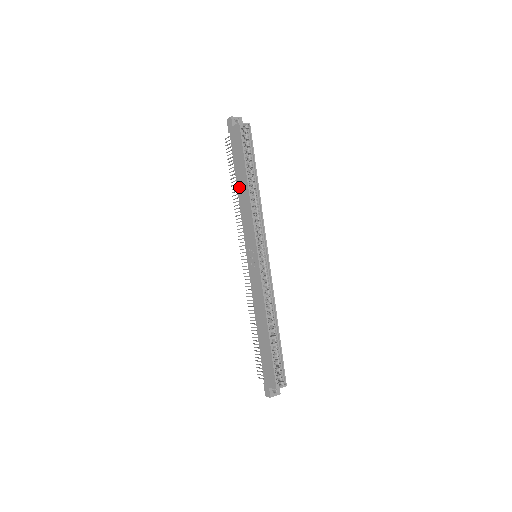
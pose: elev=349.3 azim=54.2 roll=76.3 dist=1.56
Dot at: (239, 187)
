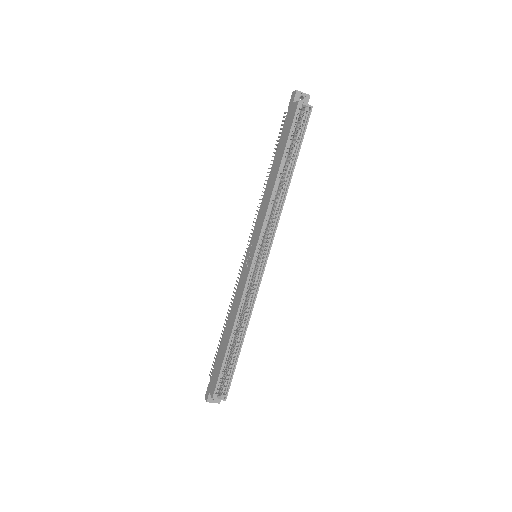
Dot at: (271, 174)
